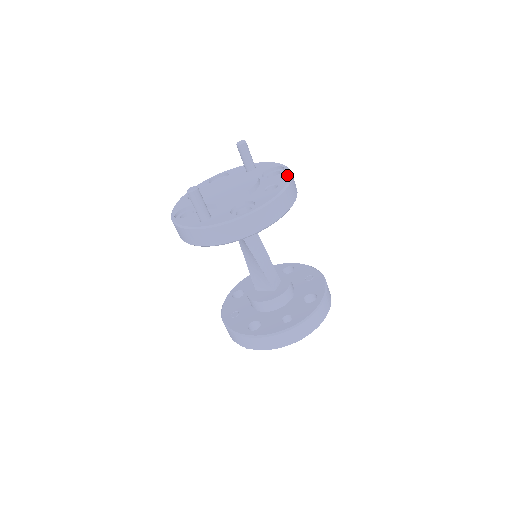
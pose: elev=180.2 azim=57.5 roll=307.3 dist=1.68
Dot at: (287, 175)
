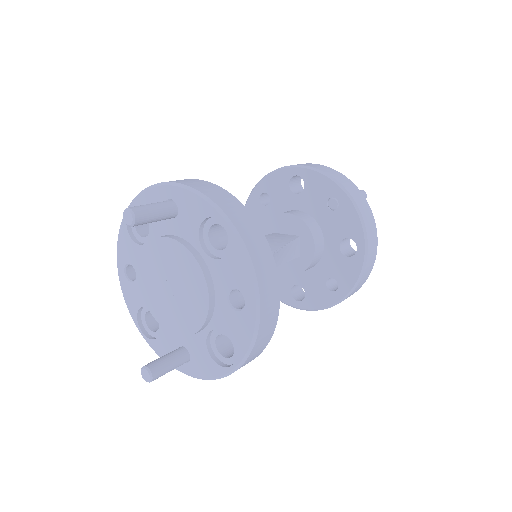
Dot at: (244, 264)
